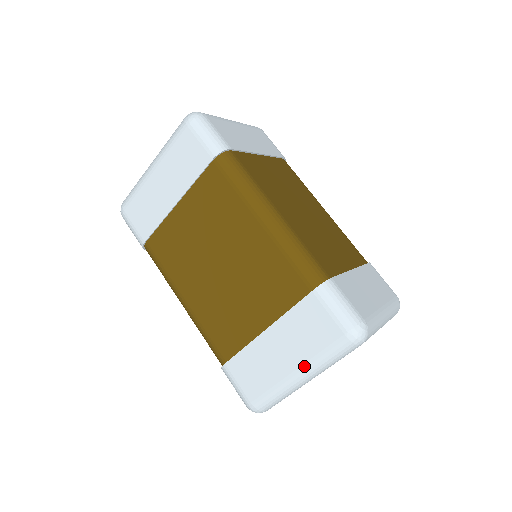
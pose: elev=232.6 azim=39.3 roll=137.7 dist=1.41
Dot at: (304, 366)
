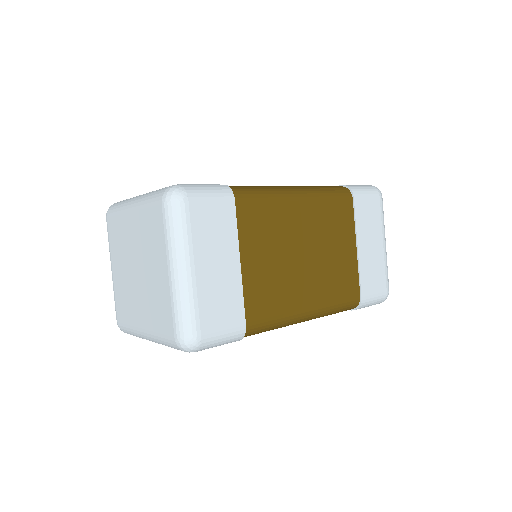
Dot at: occluded
